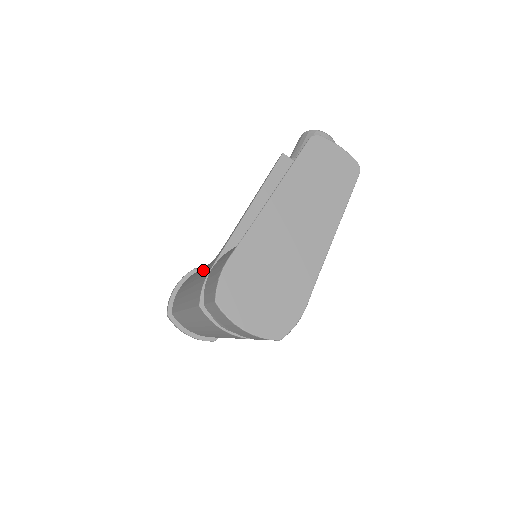
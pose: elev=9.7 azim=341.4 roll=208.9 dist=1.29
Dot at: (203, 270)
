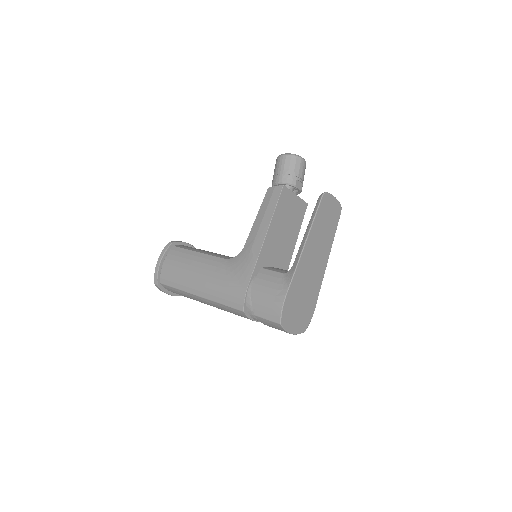
Dot at: (222, 272)
